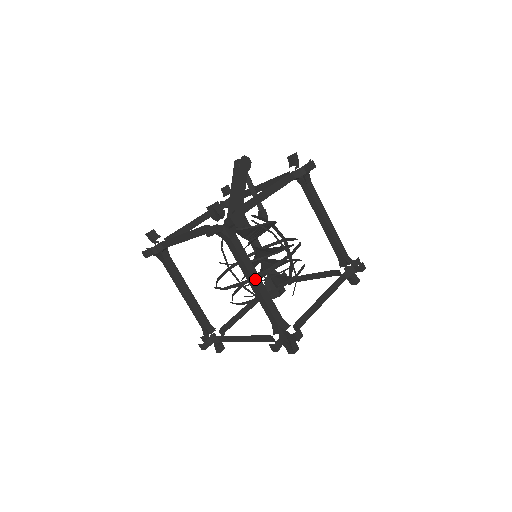
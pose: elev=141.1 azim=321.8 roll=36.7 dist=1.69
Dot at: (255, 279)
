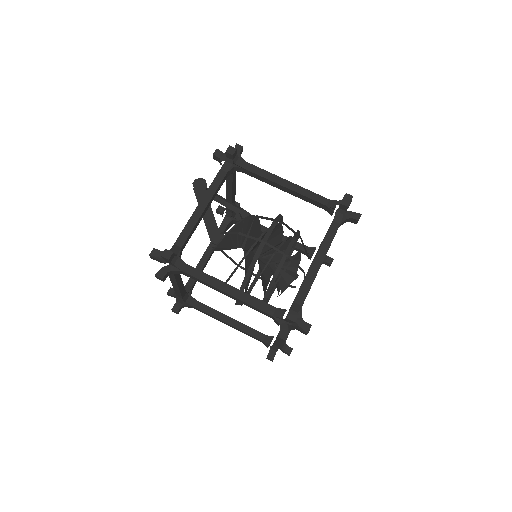
Dot at: (226, 290)
